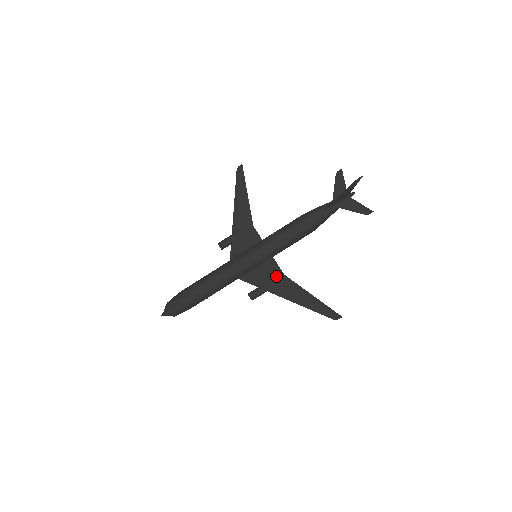
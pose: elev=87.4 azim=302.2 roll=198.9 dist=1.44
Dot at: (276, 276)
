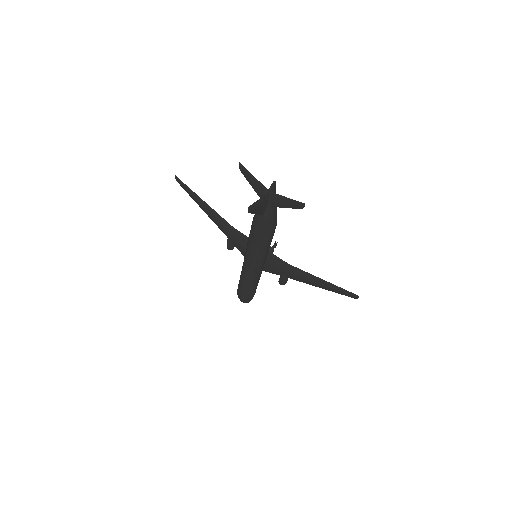
Dot at: (284, 267)
